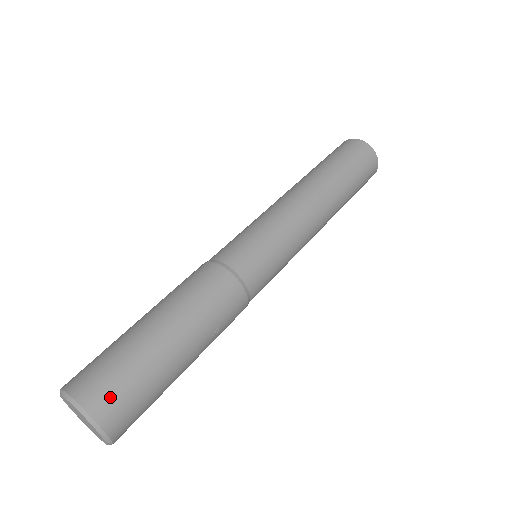
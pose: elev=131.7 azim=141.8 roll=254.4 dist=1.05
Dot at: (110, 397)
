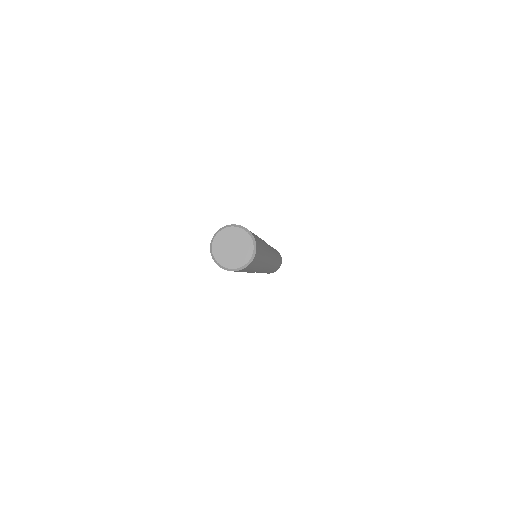
Dot at: occluded
